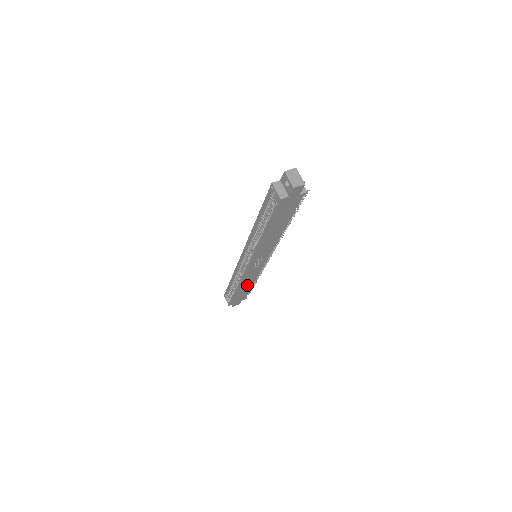
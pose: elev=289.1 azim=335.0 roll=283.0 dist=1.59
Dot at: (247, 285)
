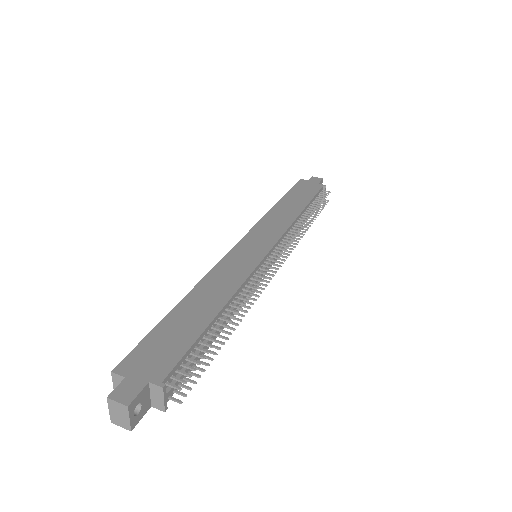
Dot at: occluded
